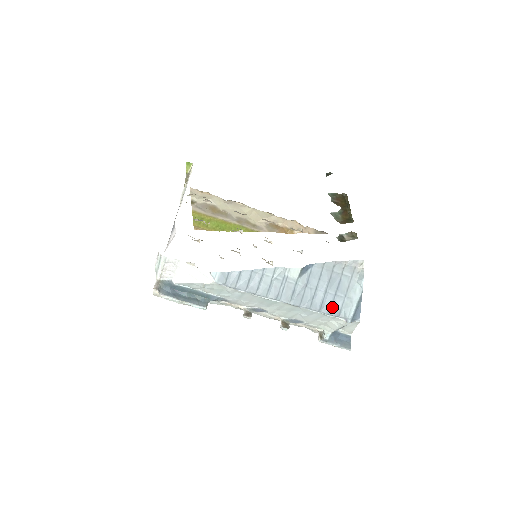
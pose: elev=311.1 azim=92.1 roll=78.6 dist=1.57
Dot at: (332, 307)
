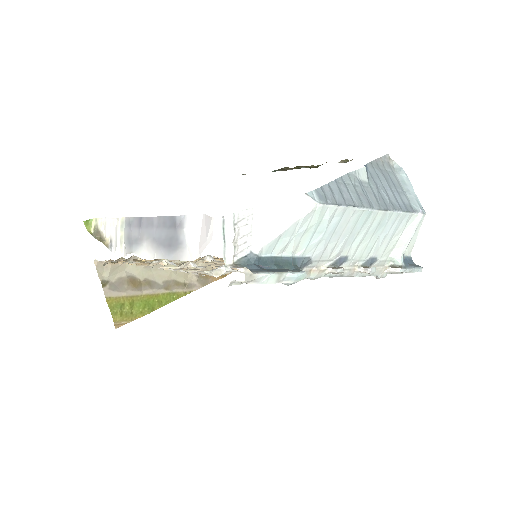
Dot at: (404, 204)
